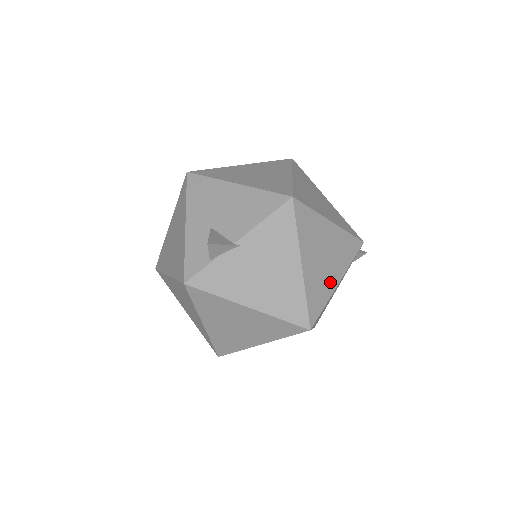
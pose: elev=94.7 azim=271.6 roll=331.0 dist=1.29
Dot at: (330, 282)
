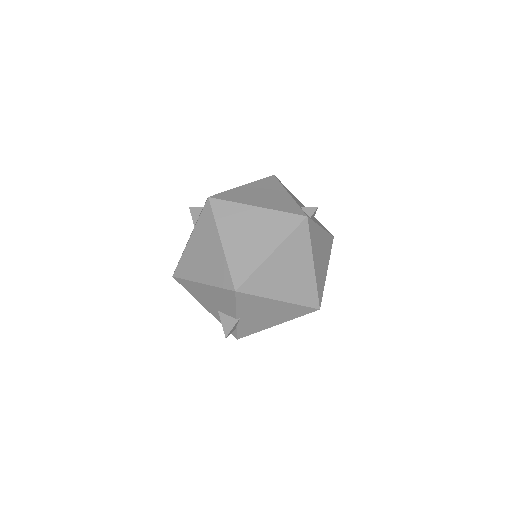
Dot at: (307, 275)
